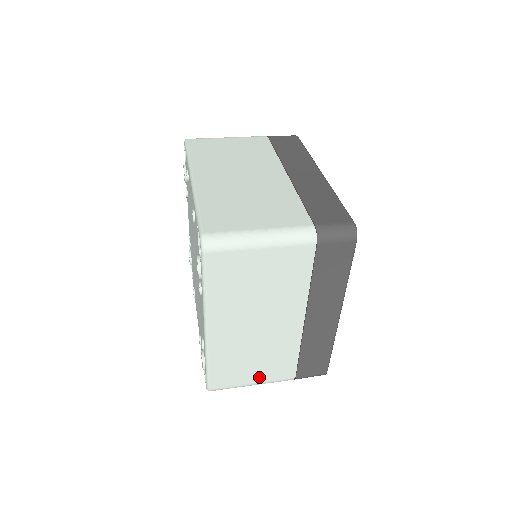
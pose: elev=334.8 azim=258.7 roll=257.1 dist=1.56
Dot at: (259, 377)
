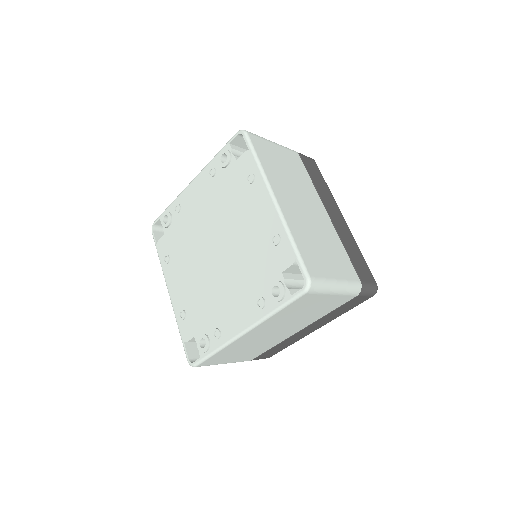
Dot at: (234, 360)
